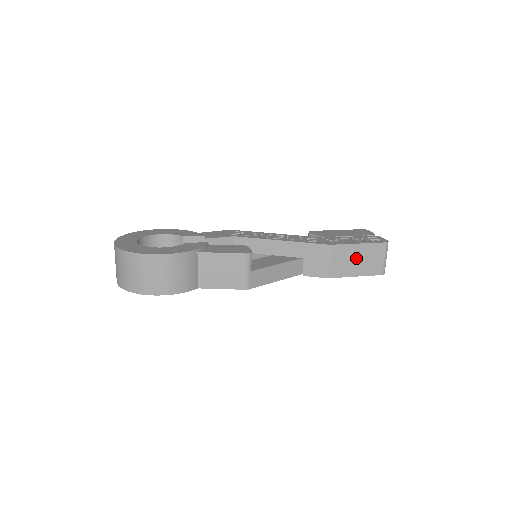
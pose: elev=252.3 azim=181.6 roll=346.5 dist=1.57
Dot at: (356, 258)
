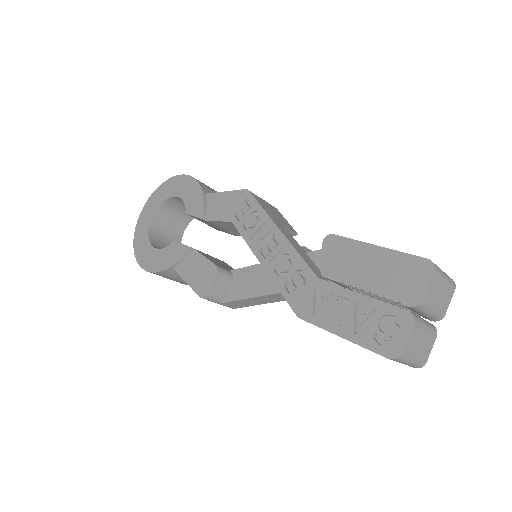
Dot at: occluded
